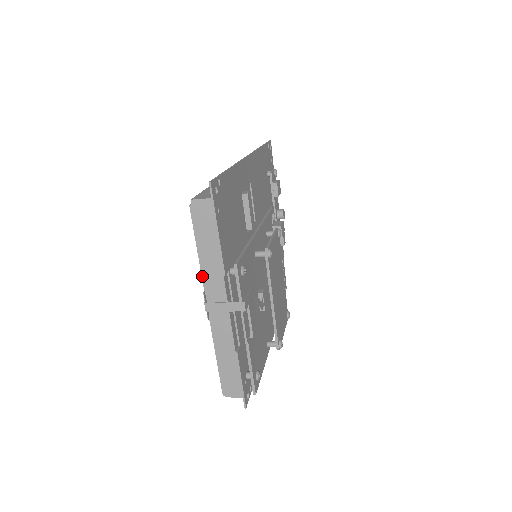
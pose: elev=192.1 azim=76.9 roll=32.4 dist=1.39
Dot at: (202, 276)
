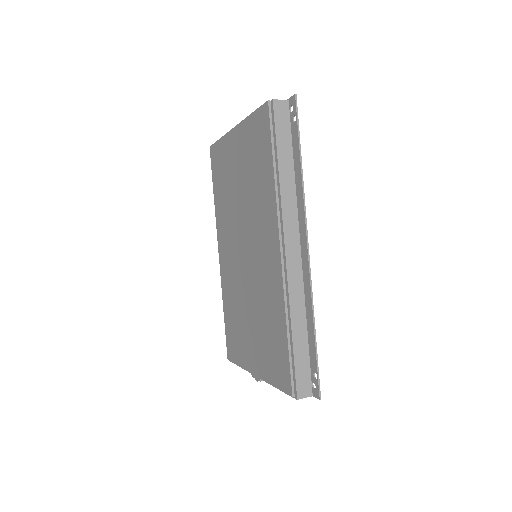
Dot at: (266, 382)
